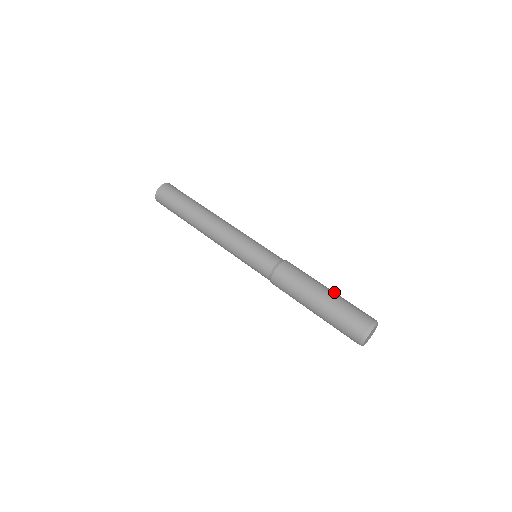
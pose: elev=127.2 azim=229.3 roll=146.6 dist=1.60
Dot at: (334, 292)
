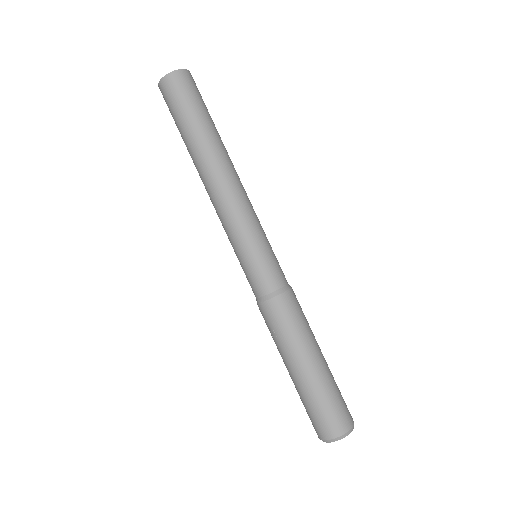
Dot at: (317, 371)
